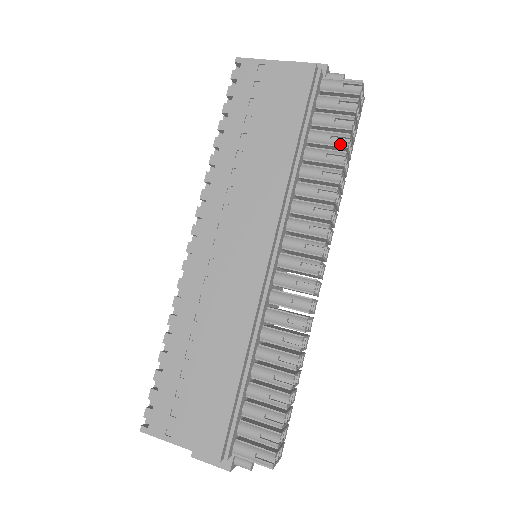
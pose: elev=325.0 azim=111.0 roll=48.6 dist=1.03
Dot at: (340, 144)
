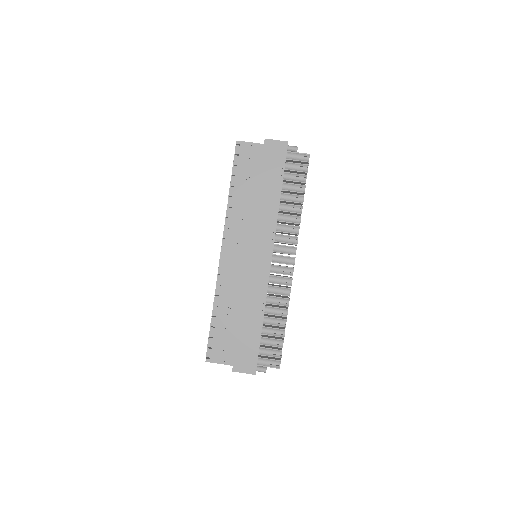
Dot at: (300, 191)
